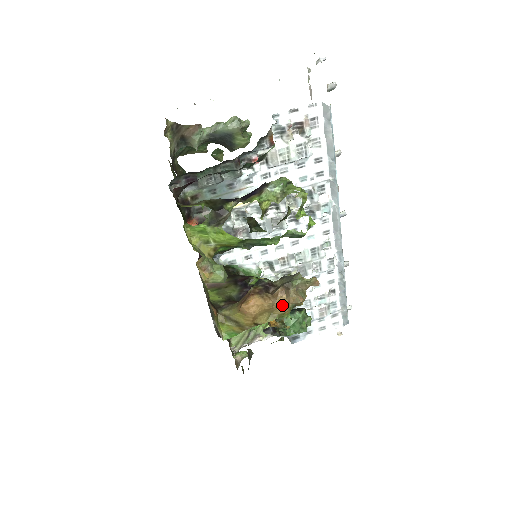
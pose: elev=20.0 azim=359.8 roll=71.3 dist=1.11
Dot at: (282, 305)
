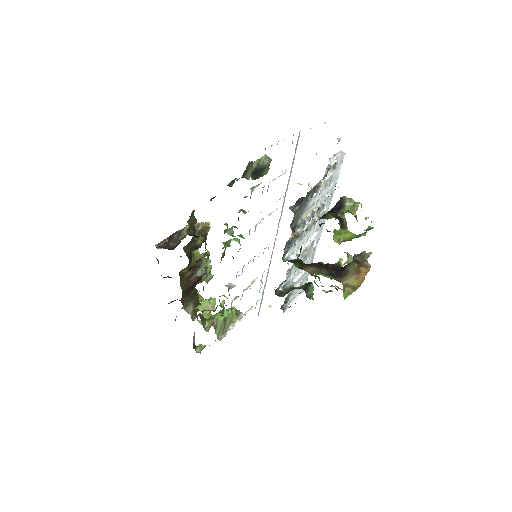
Dot at: occluded
